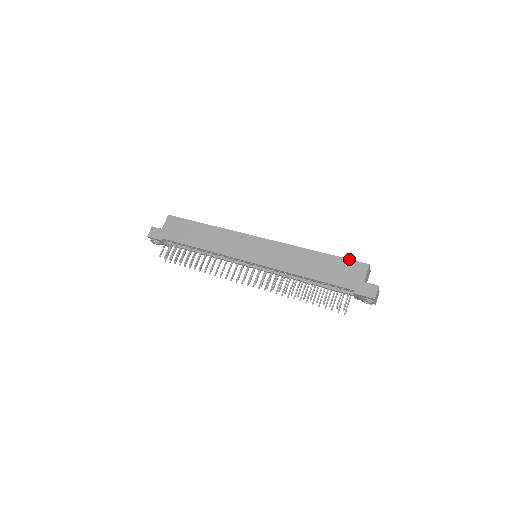
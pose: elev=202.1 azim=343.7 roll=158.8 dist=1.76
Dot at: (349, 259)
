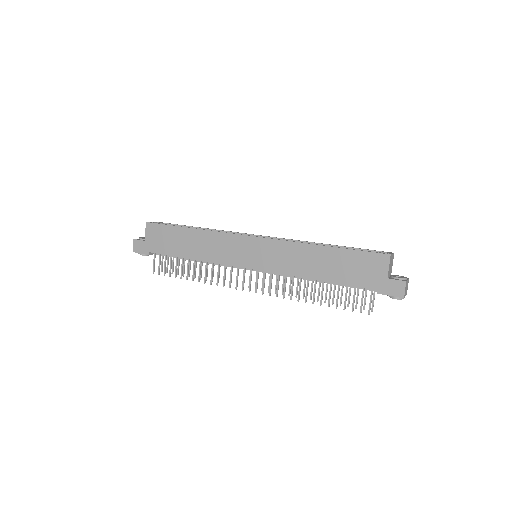
Dot at: (364, 251)
